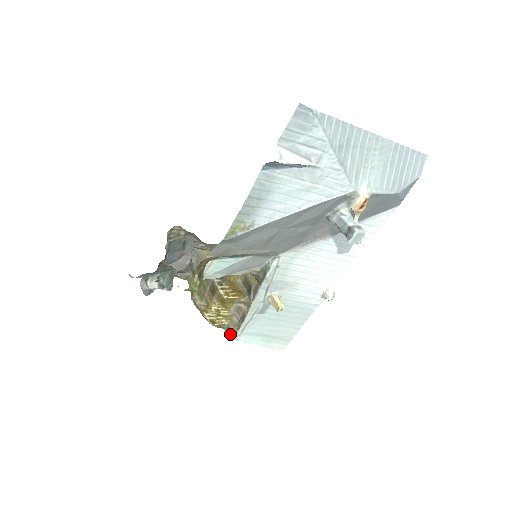
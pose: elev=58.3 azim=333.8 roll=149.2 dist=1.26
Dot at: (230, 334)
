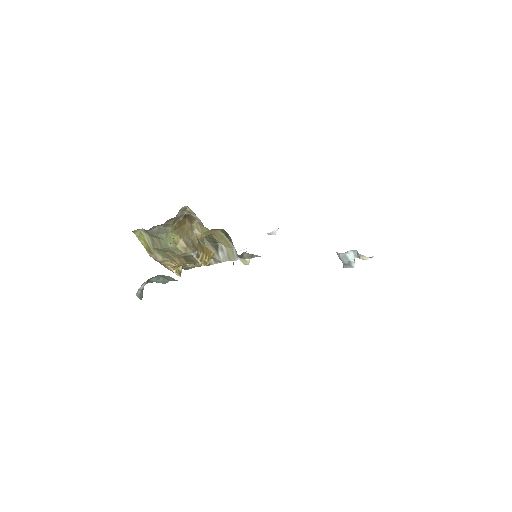
Dot at: (186, 269)
